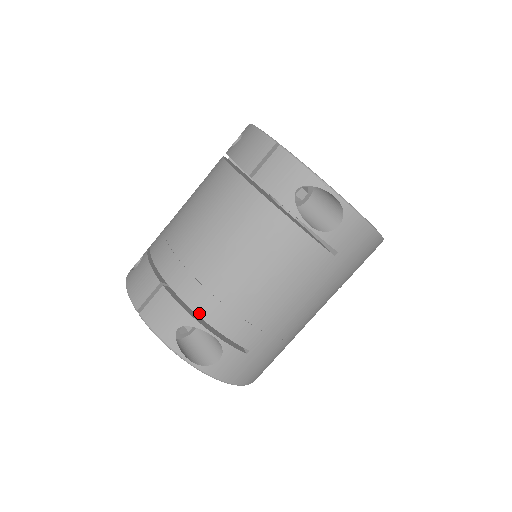
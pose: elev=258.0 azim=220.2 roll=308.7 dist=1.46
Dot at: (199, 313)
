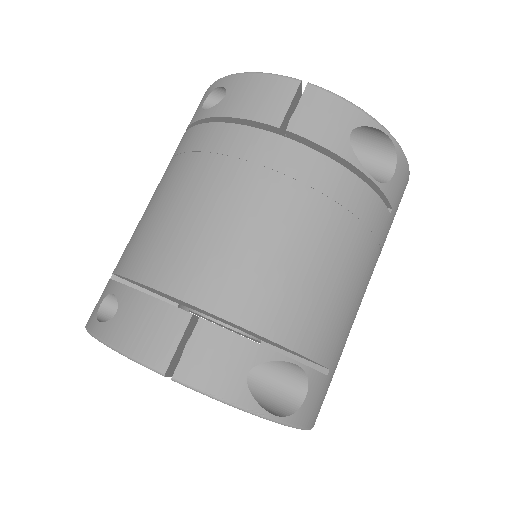
Dot at: (273, 337)
